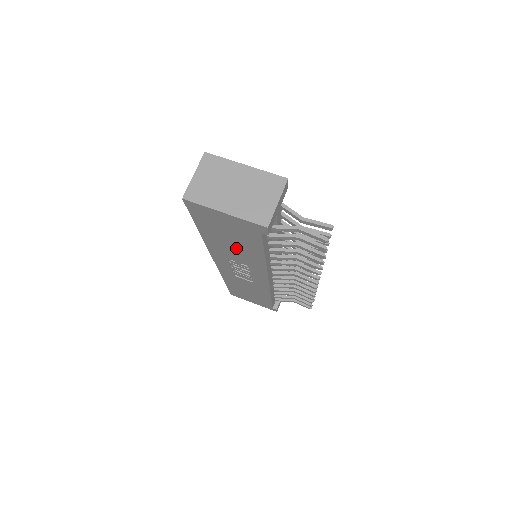
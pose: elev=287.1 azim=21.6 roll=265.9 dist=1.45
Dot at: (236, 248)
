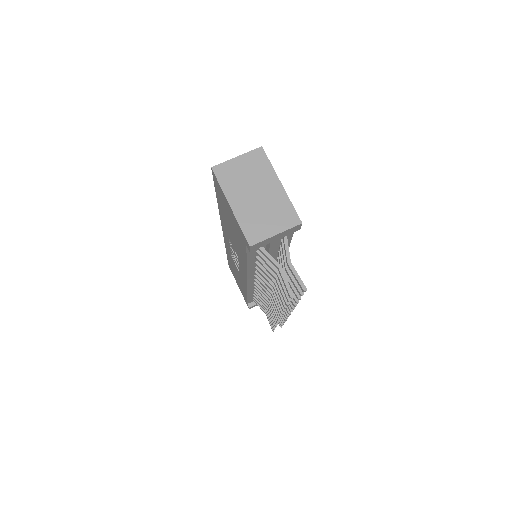
Dot at: occluded
